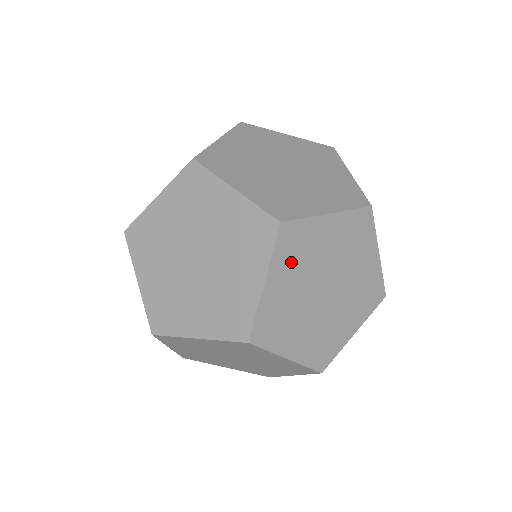
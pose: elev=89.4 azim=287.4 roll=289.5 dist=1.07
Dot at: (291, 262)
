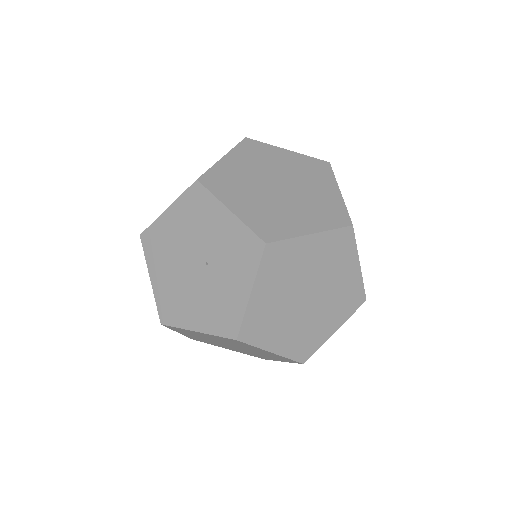
Dot at: occluded
